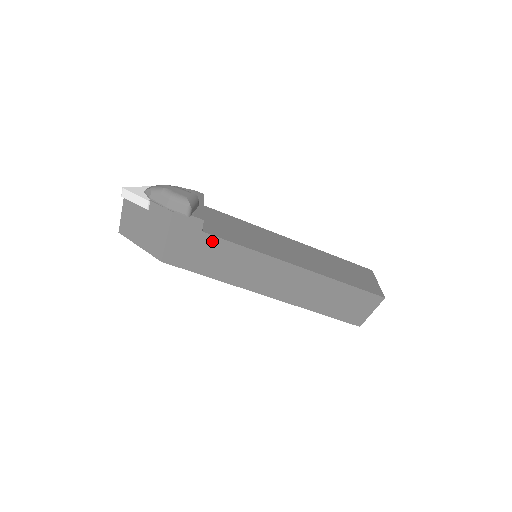
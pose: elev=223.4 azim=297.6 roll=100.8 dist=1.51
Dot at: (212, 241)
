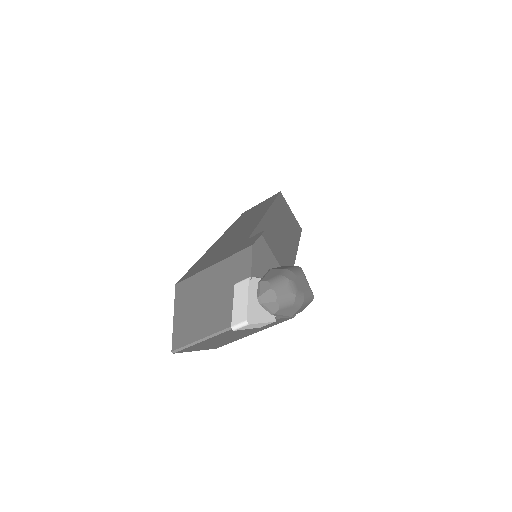
Dot at: occluded
